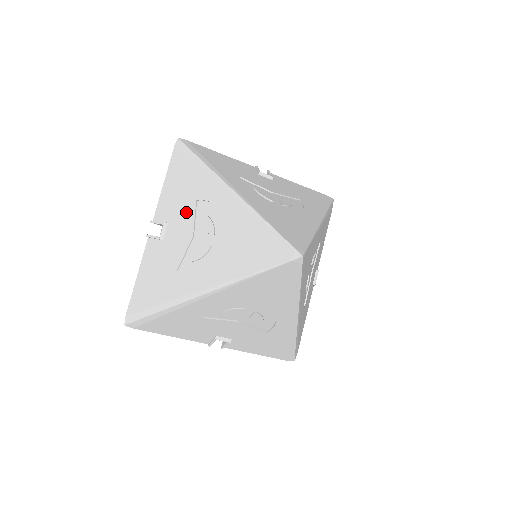
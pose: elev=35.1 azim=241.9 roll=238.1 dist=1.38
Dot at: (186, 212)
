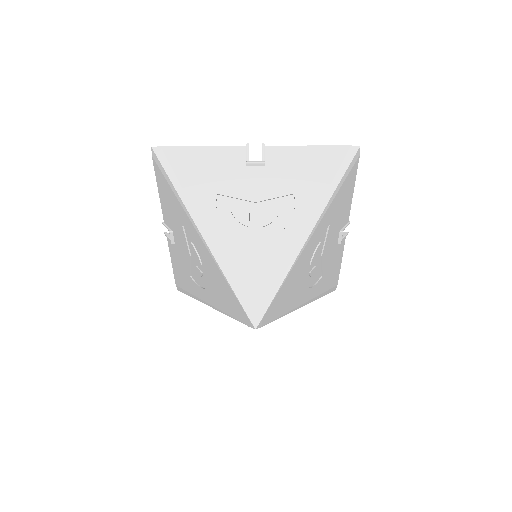
Dot at: (180, 231)
